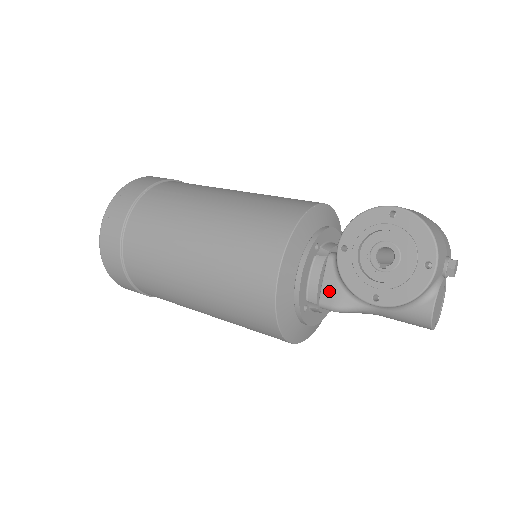
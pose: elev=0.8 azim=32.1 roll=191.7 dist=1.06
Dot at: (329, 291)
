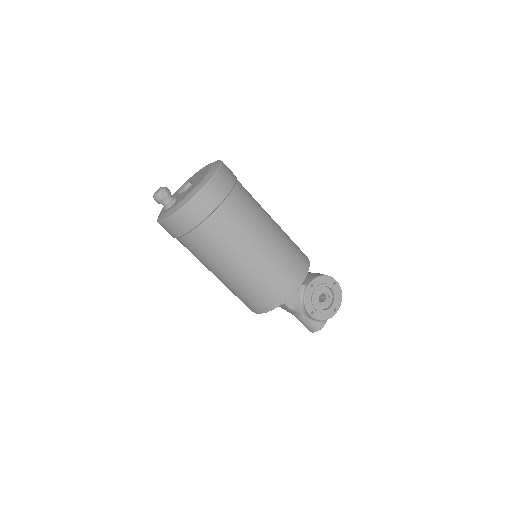
Dot at: (294, 299)
